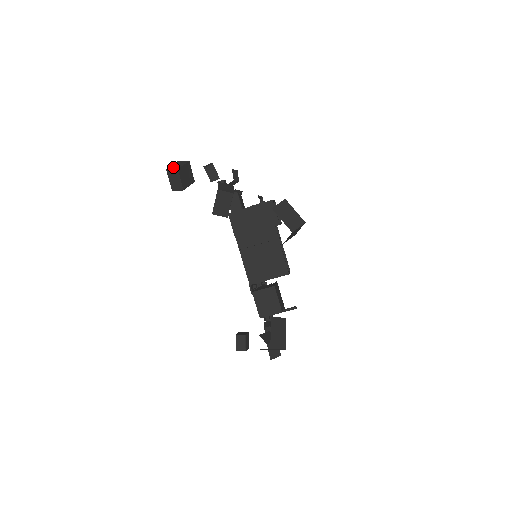
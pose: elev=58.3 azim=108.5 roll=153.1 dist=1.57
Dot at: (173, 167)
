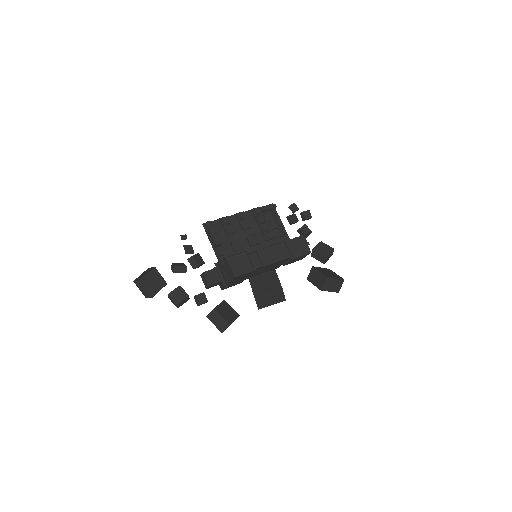
Dot at: (146, 295)
